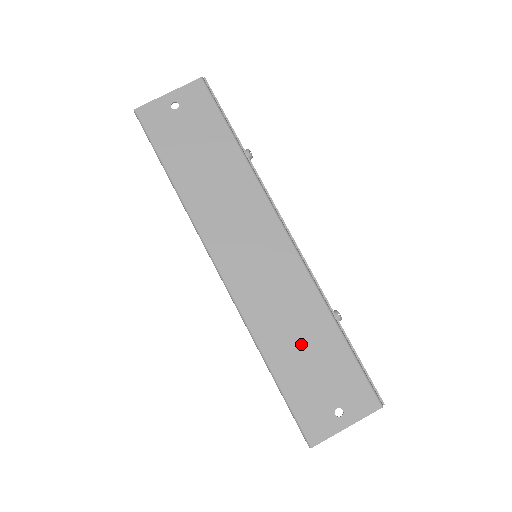
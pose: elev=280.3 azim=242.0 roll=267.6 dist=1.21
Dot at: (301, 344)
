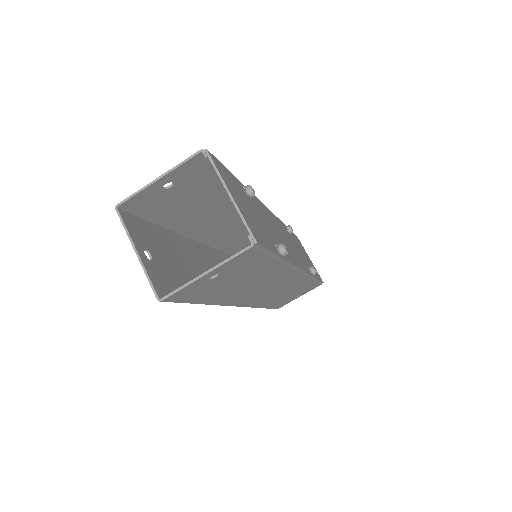
Dot at: occluded
